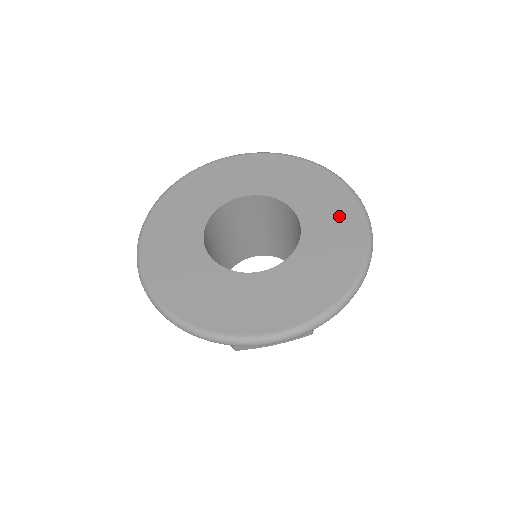
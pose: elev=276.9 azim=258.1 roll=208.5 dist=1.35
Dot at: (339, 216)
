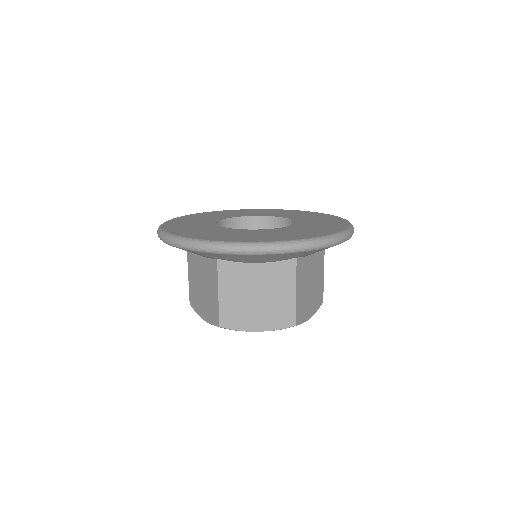
Dot at: (328, 221)
